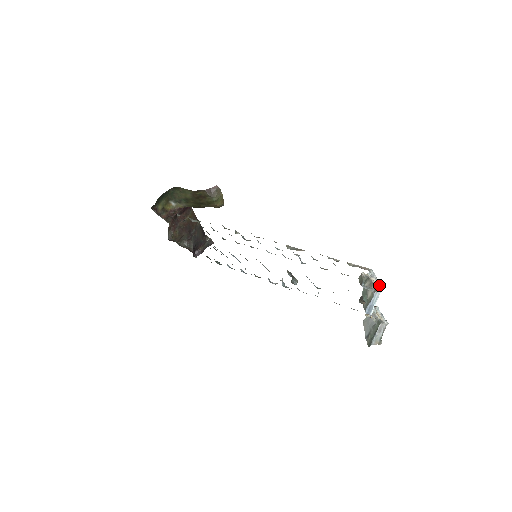
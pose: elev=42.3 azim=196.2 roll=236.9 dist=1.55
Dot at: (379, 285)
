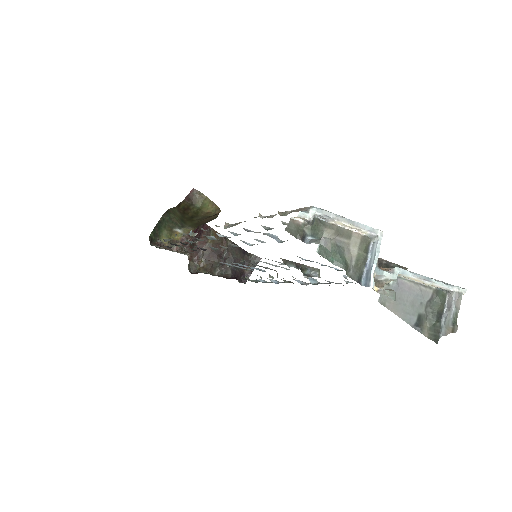
Dot at: (366, 229)
